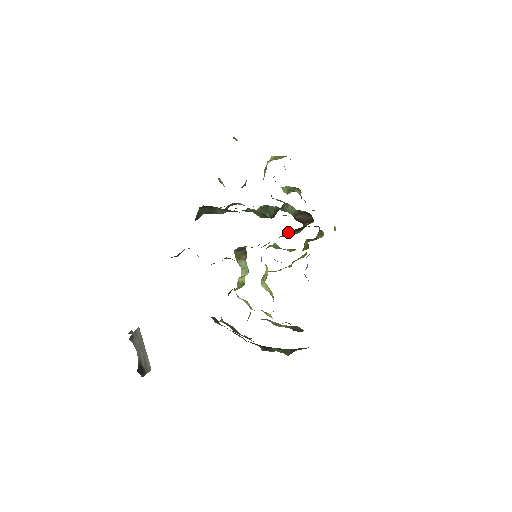
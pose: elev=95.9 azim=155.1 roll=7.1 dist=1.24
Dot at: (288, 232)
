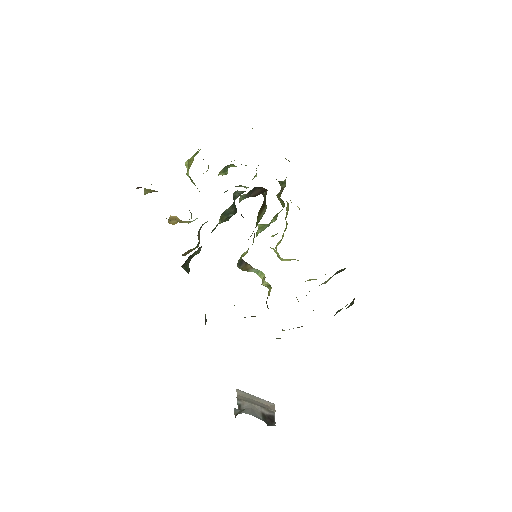
Dot at: (258, 213)
